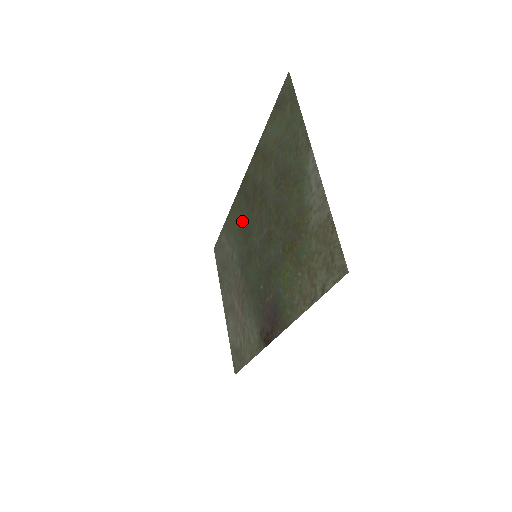
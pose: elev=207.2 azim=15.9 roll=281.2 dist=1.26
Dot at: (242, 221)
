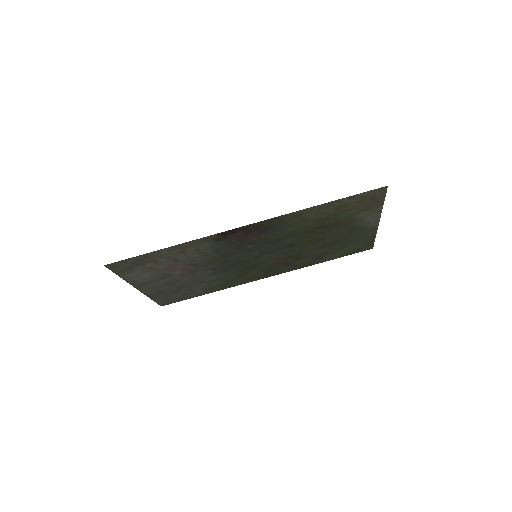
Dot at: (248, 273)
